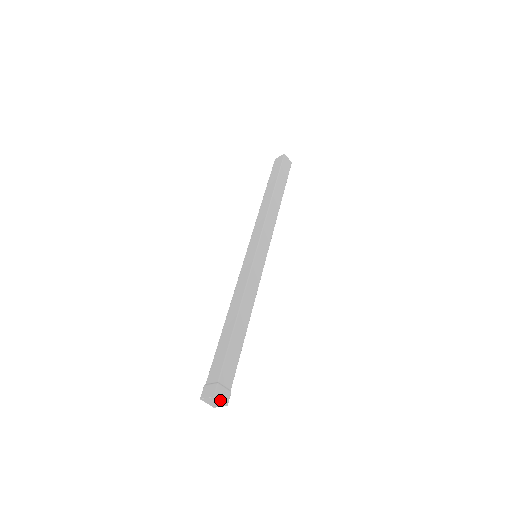
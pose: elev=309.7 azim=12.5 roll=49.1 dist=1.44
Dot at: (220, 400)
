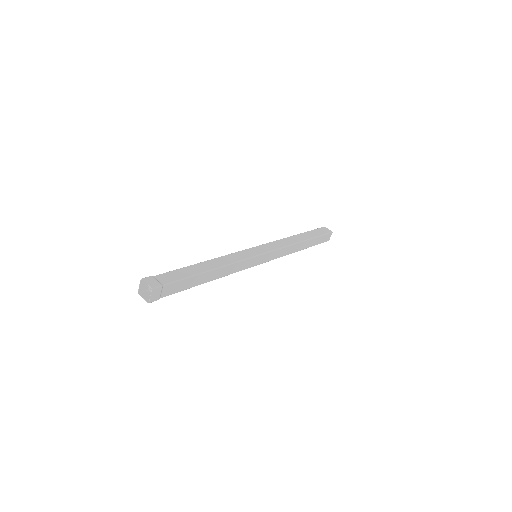
Dot at: (146, 283)
